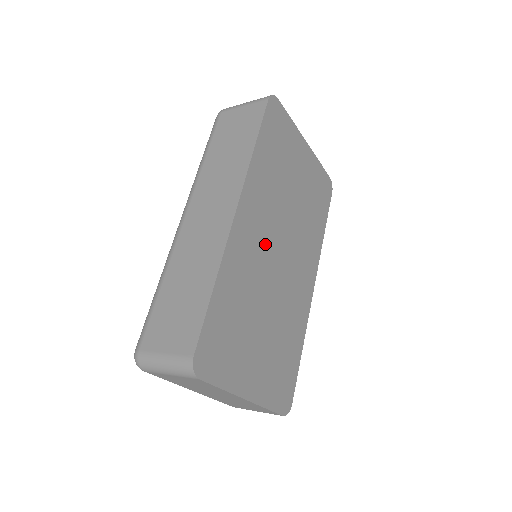
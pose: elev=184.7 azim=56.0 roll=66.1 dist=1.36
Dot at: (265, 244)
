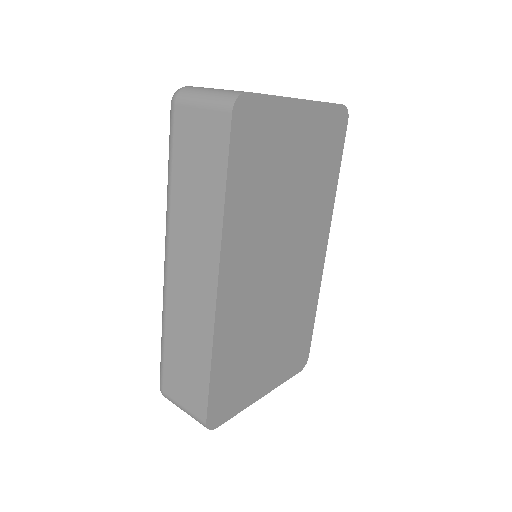
Dot at: (260, 277)
